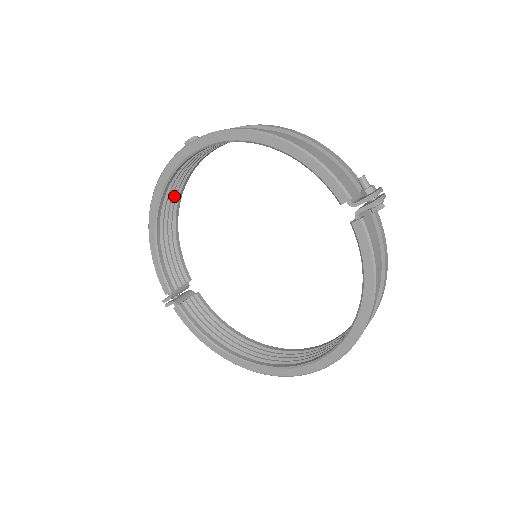
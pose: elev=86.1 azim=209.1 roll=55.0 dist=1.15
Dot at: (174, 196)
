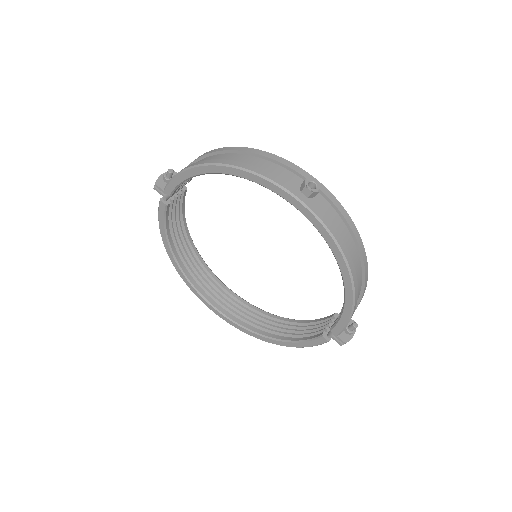
Dot at: occluded
